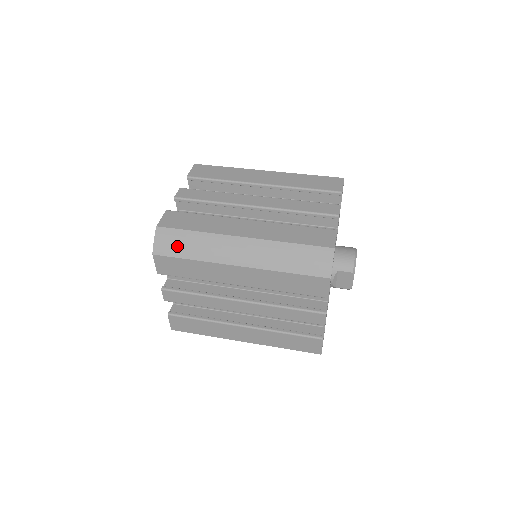
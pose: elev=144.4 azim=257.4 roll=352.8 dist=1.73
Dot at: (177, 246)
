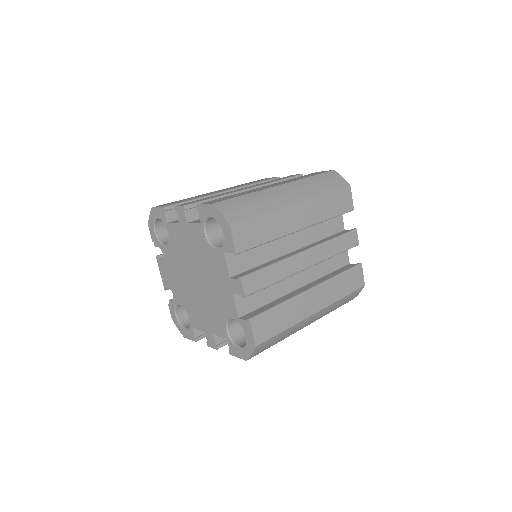
Dot at: (244, 209)
